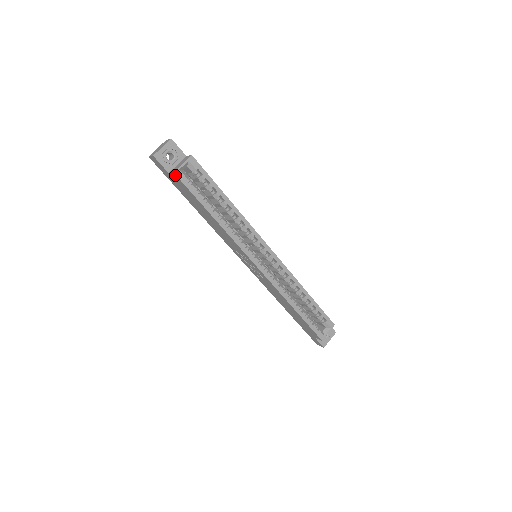
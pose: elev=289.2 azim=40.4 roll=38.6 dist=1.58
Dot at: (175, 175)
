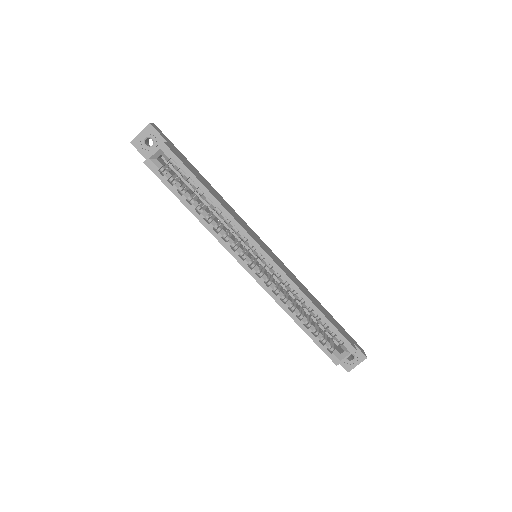
Dot at: (146, 164)
